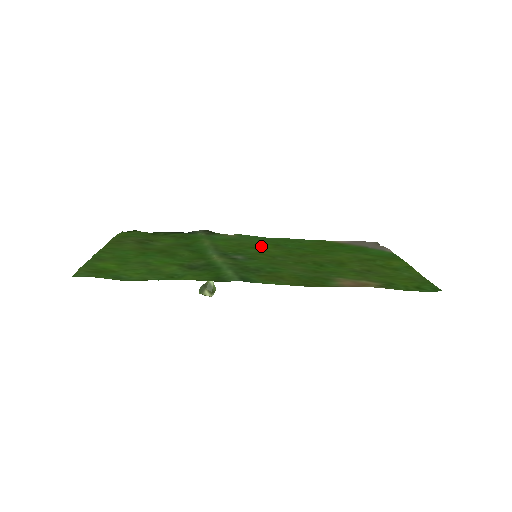
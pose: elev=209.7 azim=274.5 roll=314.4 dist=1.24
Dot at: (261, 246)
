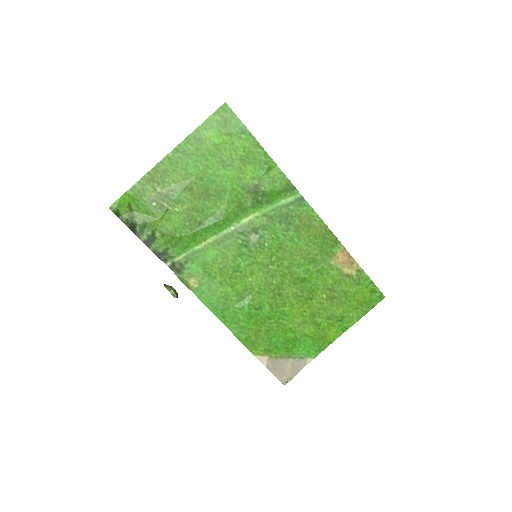
Dot at: (237, 280)
